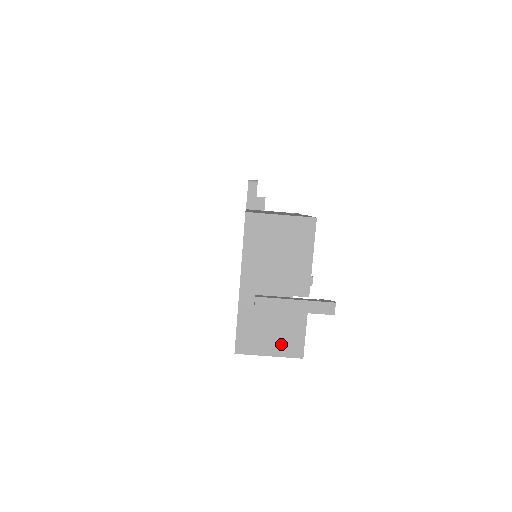
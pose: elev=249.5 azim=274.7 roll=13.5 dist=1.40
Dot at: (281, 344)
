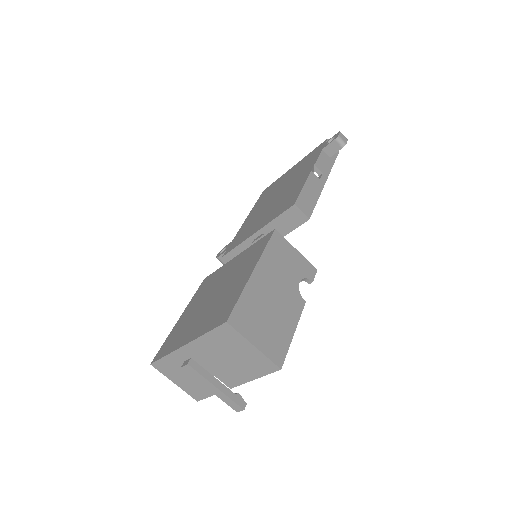
Dot at: (188, 386)
